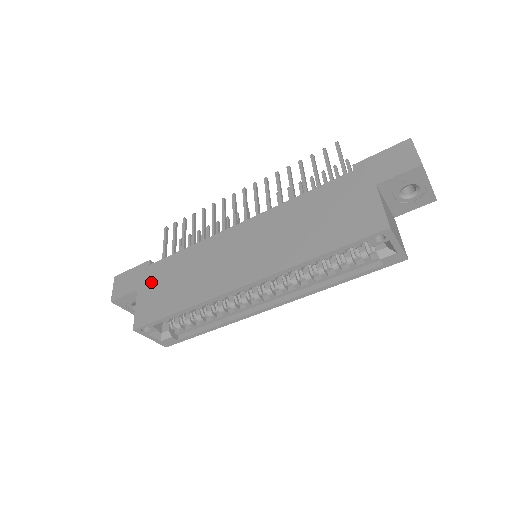
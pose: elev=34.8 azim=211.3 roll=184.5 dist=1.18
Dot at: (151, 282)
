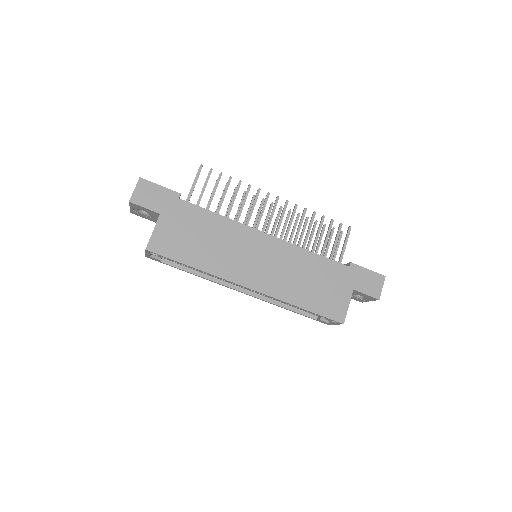
Dot at: (176, 218)
